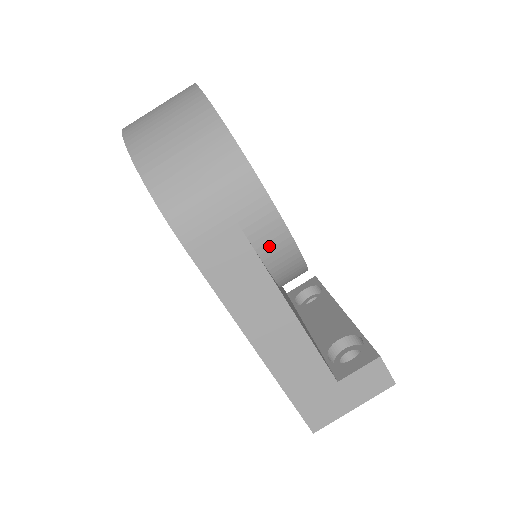
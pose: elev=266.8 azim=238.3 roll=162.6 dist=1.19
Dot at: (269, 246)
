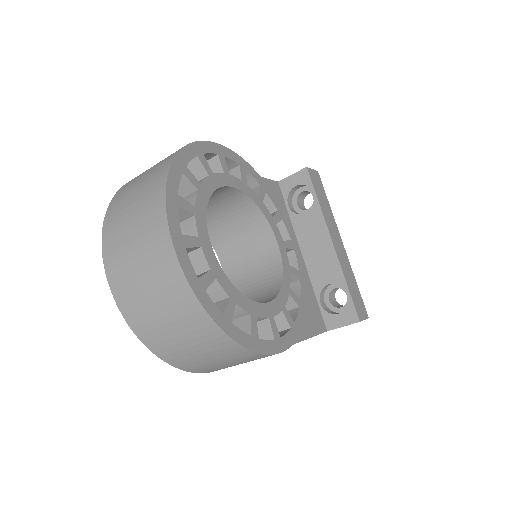
Dot at: occluded
